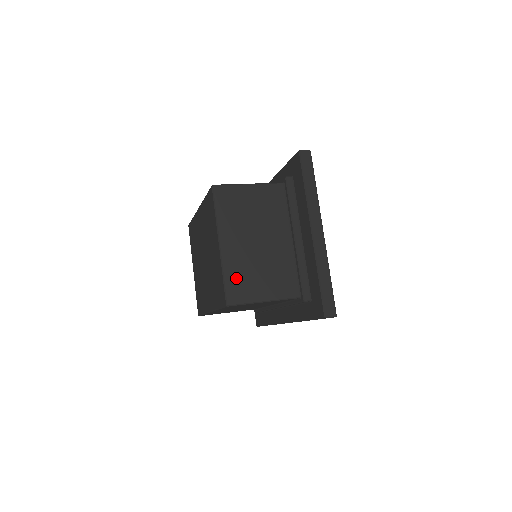
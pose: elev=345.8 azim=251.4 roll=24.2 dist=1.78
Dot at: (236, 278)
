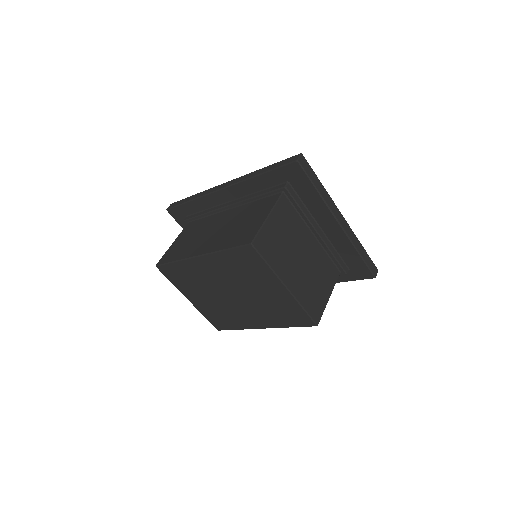
Dot at: (309, 301)
